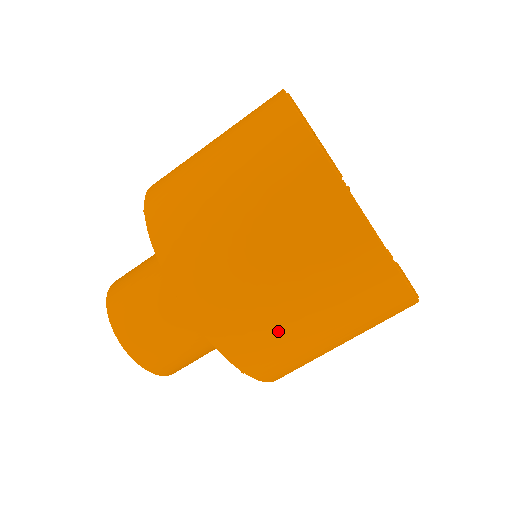
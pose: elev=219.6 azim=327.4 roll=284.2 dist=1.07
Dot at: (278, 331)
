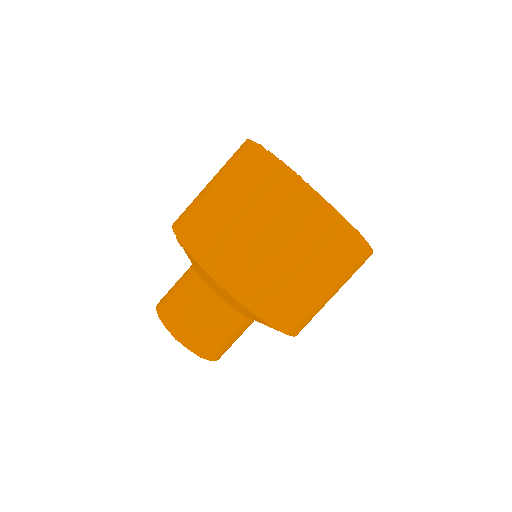
Dot at: (289, 289)
